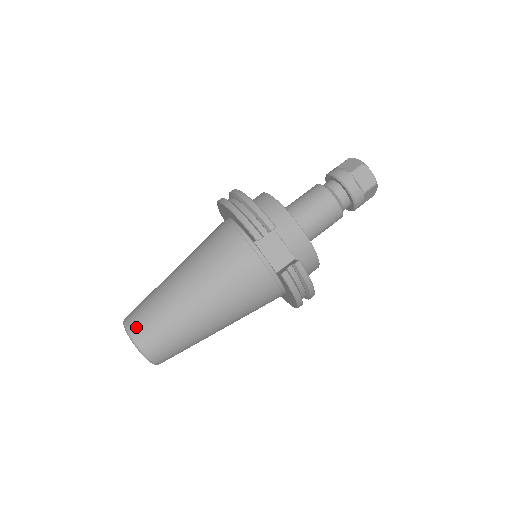
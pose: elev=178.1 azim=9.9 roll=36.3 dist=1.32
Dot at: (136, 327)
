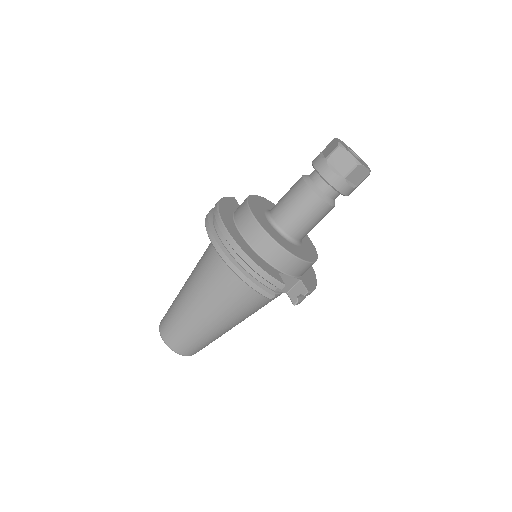
Dot at: (178, 347)
